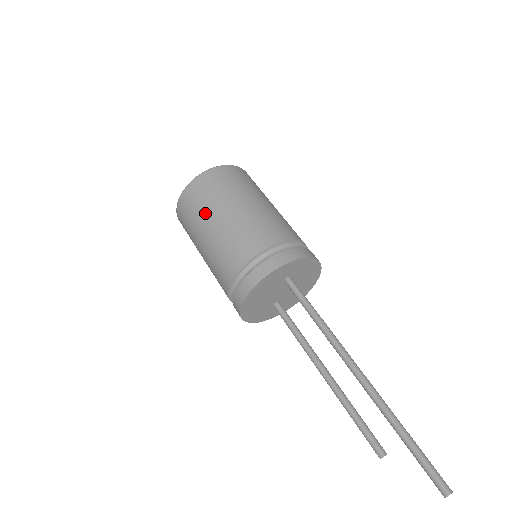
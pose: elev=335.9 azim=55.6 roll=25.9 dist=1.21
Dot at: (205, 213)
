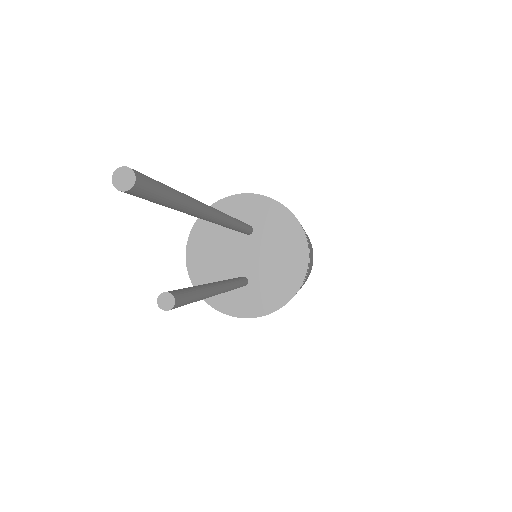
Dot at: occluded
